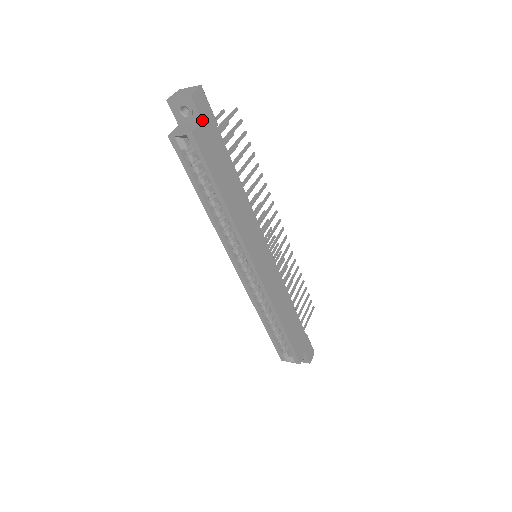
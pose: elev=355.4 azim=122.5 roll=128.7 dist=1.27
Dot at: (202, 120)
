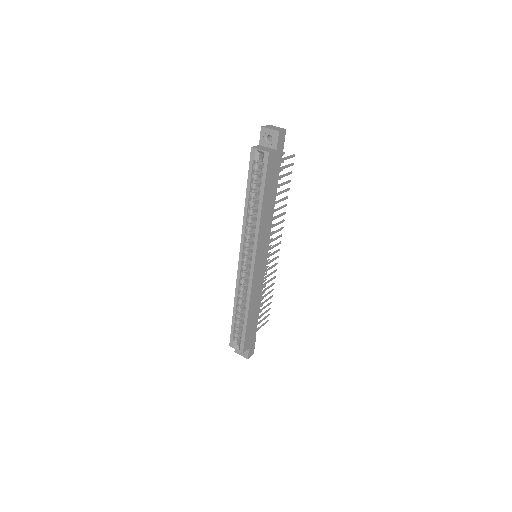
Dot at: (277, 149)
